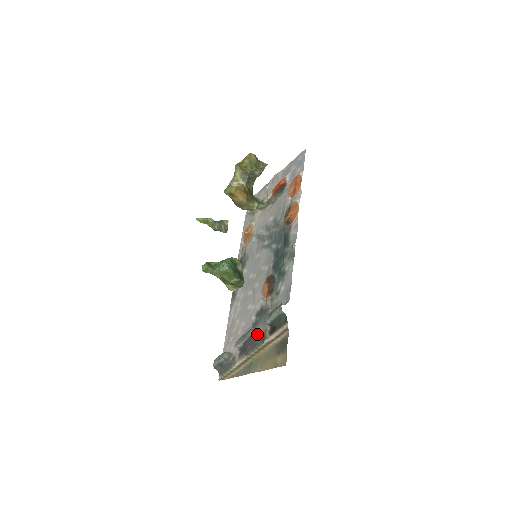
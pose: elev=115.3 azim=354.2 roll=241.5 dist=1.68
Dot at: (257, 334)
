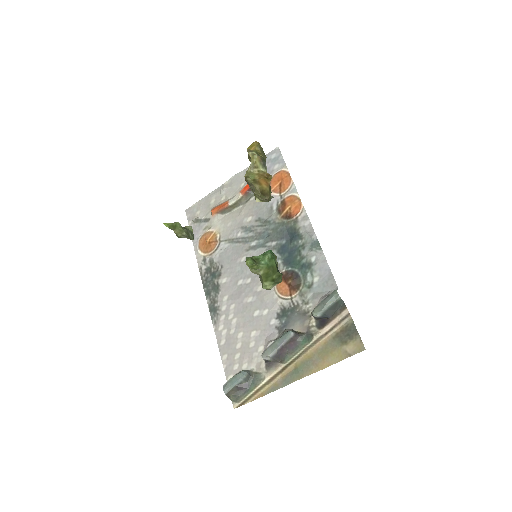
Dot at: (298, 334)
